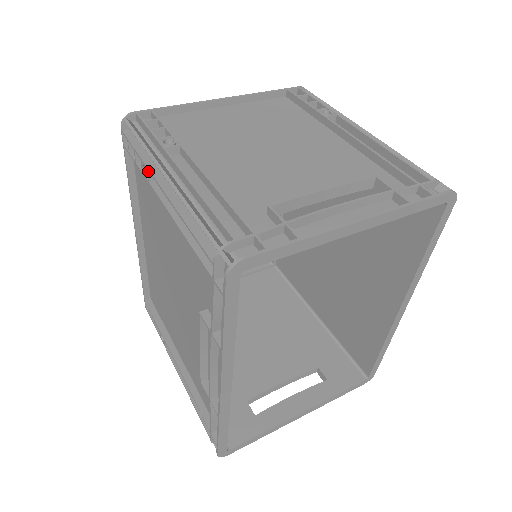
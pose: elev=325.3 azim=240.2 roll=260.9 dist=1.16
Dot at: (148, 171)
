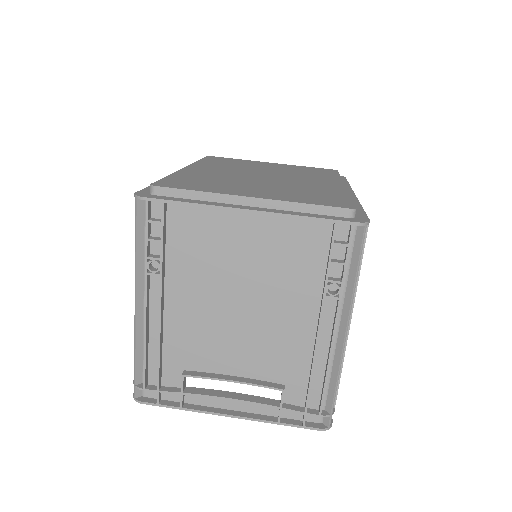
Dot at: occluded
